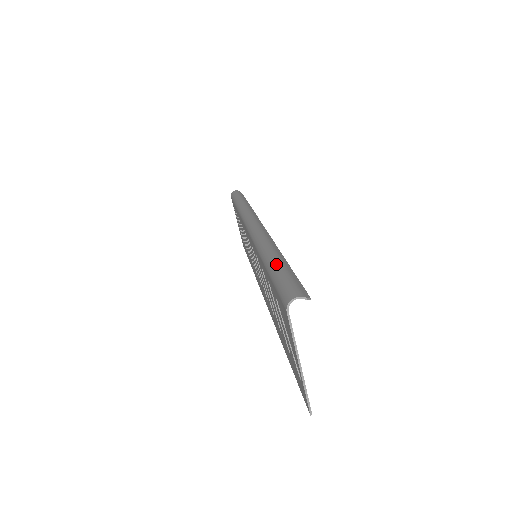
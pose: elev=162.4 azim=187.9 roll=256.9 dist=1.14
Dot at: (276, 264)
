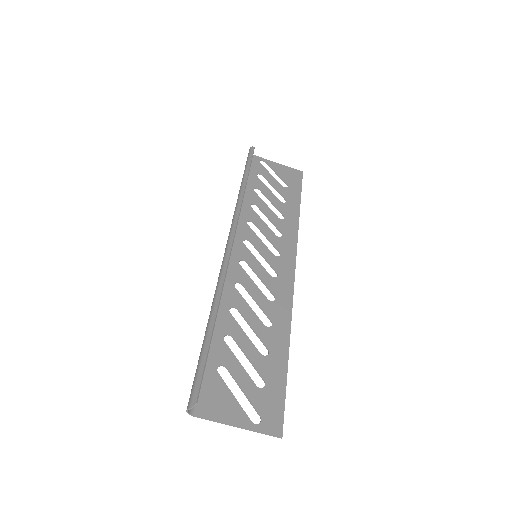
Dot at: occluded
